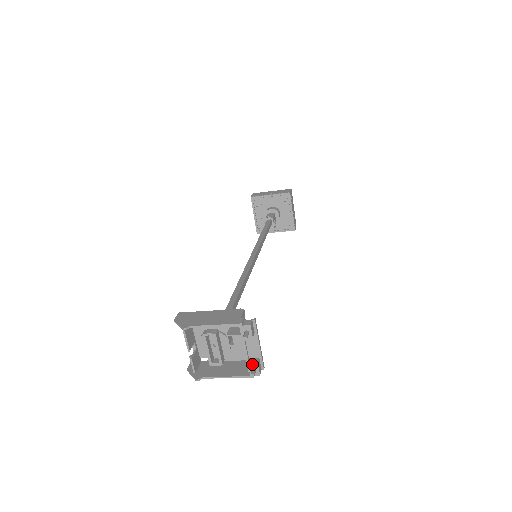
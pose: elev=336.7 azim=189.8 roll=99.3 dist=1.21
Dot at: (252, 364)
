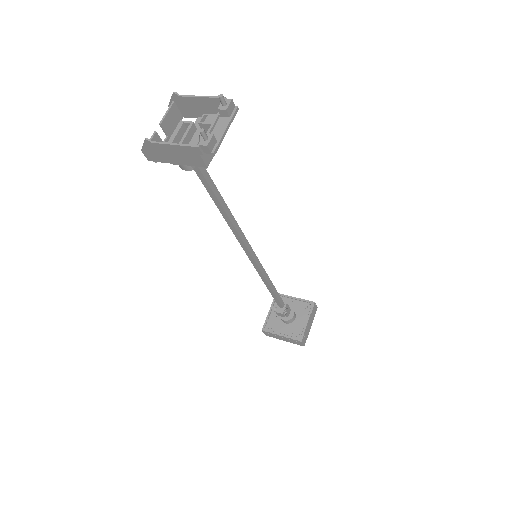
Dot at: (208, 134)
